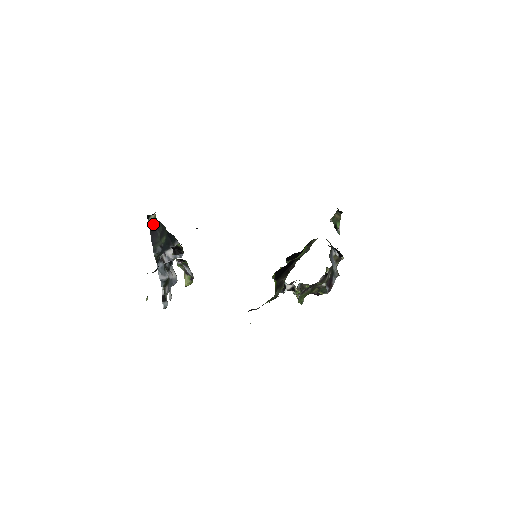
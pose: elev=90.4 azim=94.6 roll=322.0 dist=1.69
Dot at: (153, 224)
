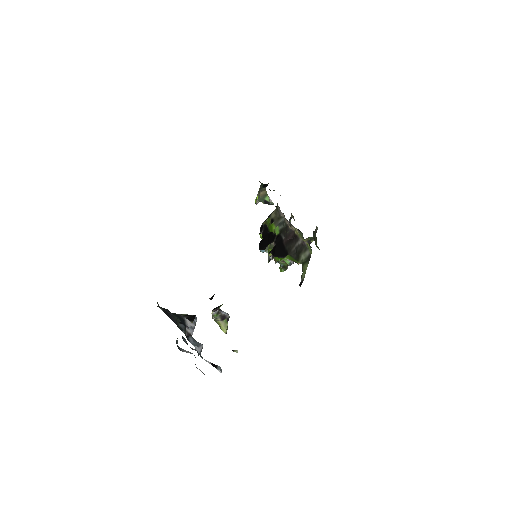
Dot at: (162, 309)
